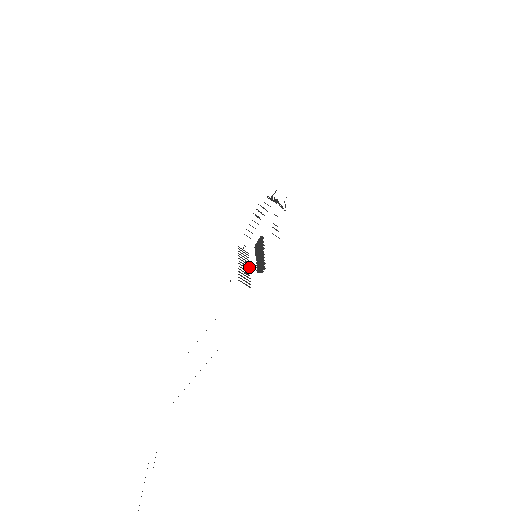
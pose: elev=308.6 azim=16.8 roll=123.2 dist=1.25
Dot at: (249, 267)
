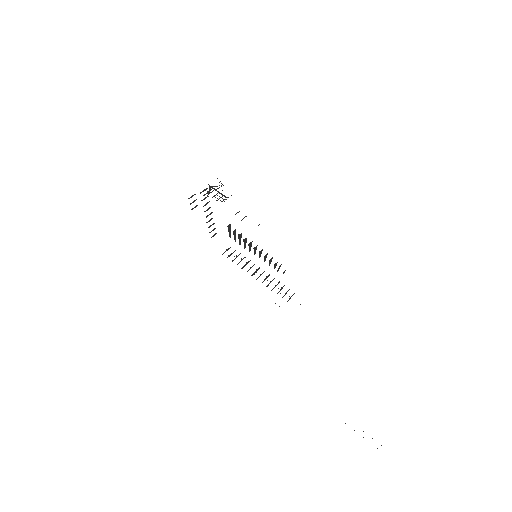
Dot at: (259, 268)
